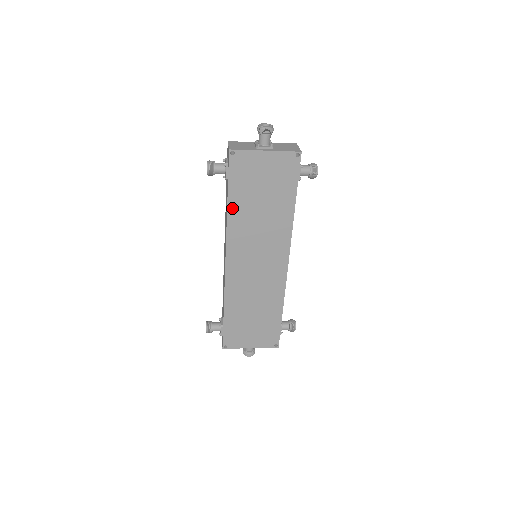
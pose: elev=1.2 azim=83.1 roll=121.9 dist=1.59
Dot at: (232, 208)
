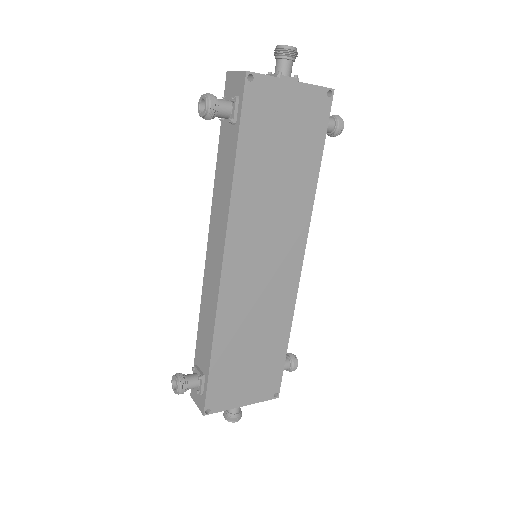
Dot at: (240, 171)
